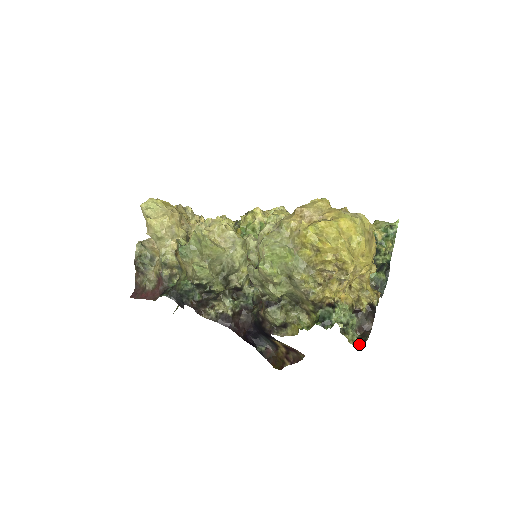
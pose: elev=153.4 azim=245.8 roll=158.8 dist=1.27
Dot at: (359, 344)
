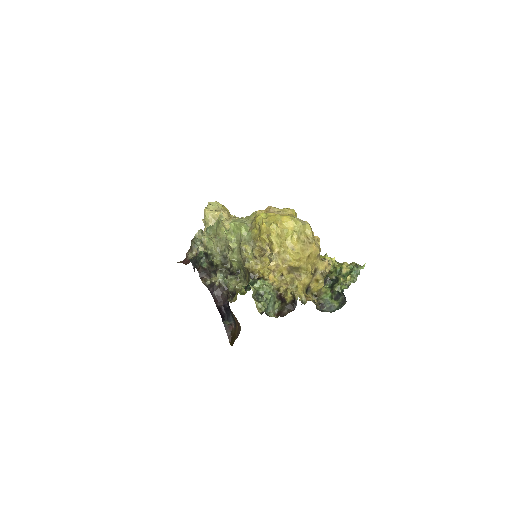
Dot at: occluded
